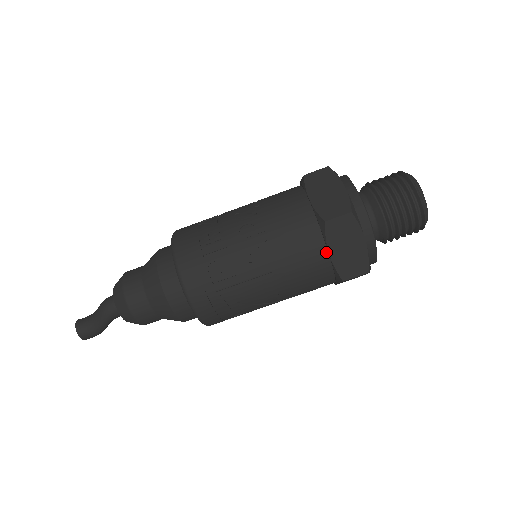
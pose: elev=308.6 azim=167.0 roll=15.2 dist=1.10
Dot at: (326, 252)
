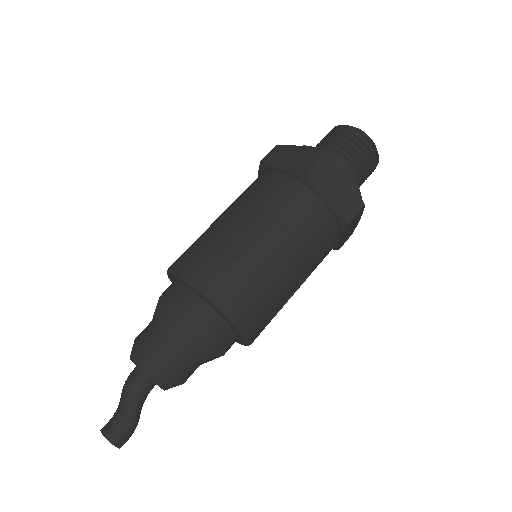
Dot at: (321, 202)
